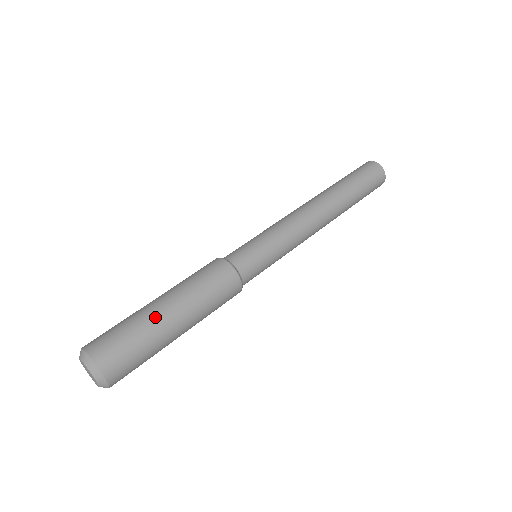
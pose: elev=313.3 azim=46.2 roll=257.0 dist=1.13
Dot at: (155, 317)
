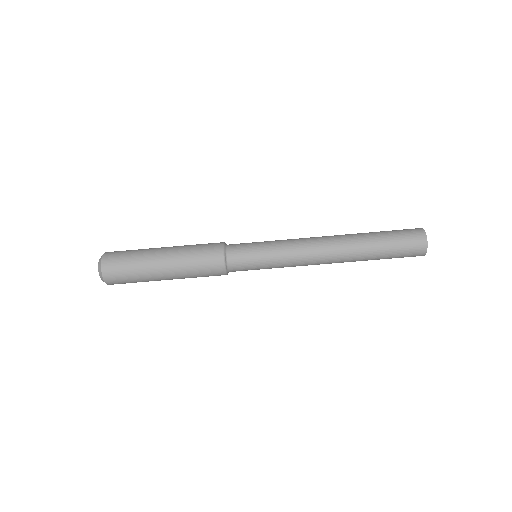
Dot at: (151, 264)
